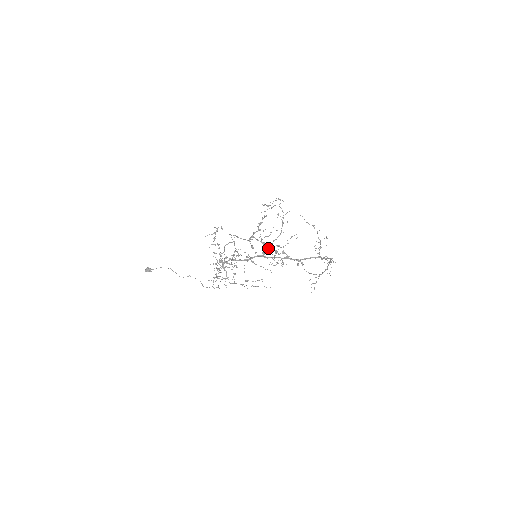
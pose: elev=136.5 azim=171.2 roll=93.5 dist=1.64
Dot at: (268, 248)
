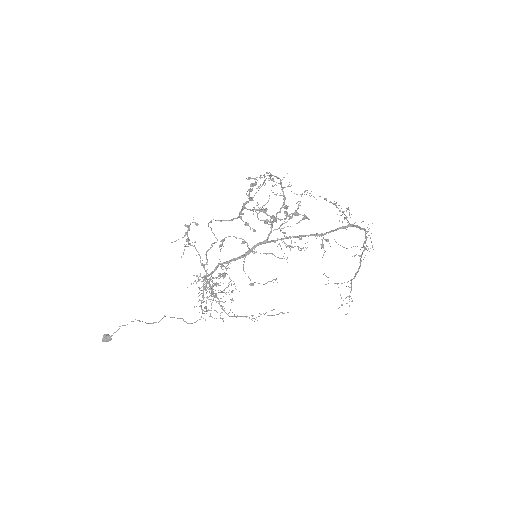
Dot at: (271, 227)
